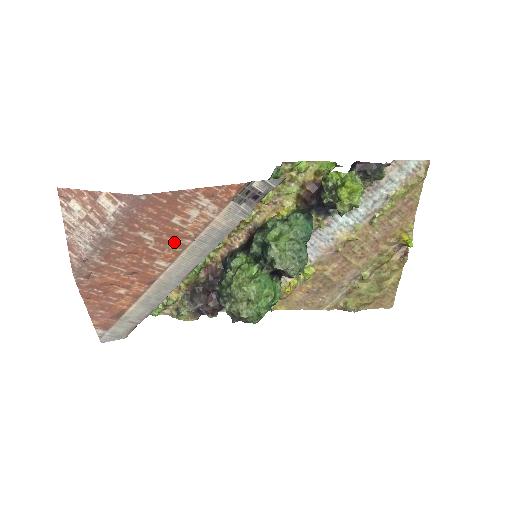
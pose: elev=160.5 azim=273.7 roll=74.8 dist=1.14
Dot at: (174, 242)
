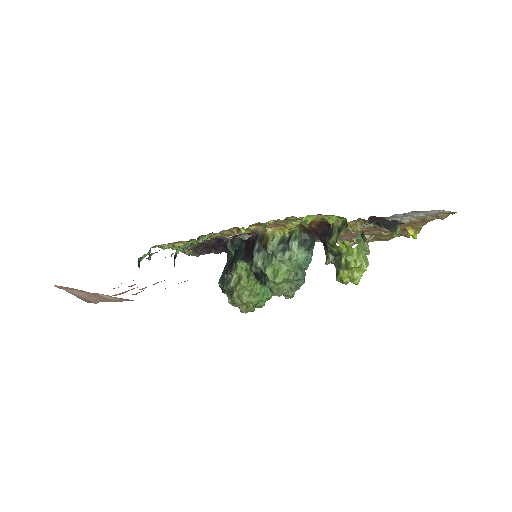
Dot at: occluded
